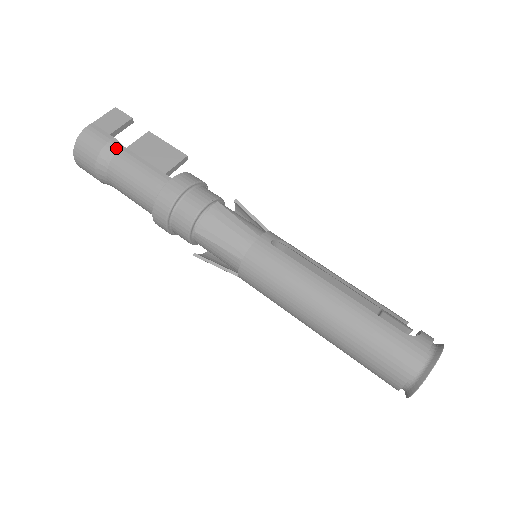
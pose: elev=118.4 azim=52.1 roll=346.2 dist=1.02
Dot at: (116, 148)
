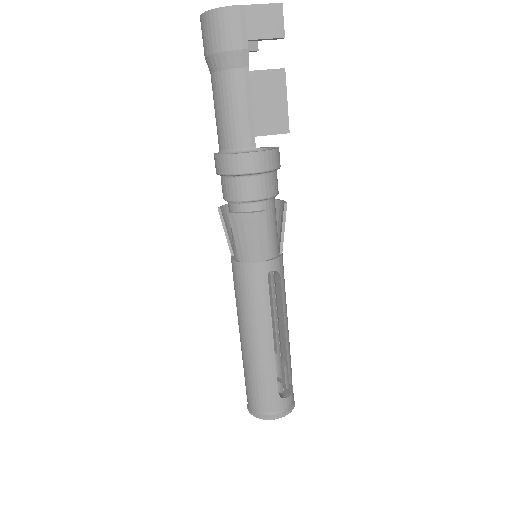
Dot at: (240, 63)
